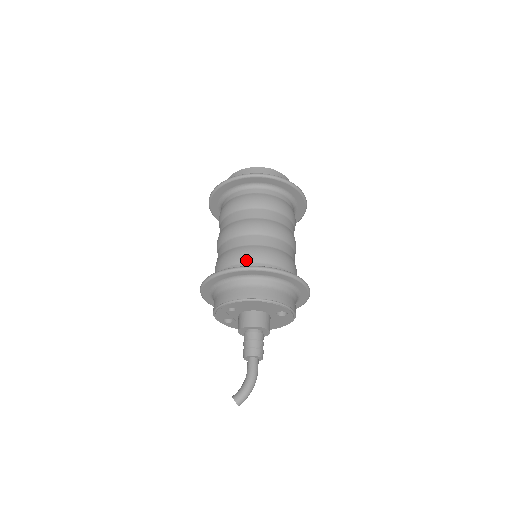
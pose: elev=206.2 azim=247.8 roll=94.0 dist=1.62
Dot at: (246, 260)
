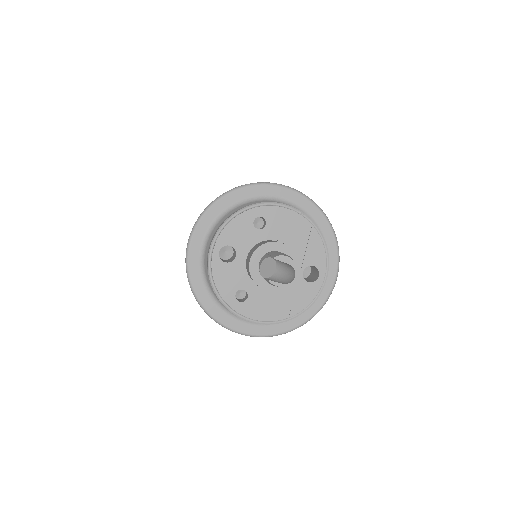
Dot at: occluded
